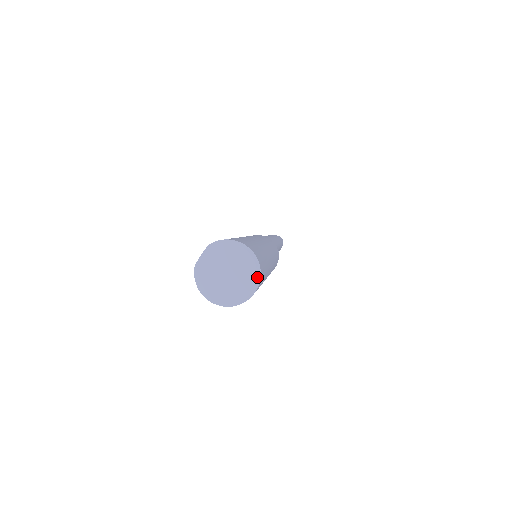
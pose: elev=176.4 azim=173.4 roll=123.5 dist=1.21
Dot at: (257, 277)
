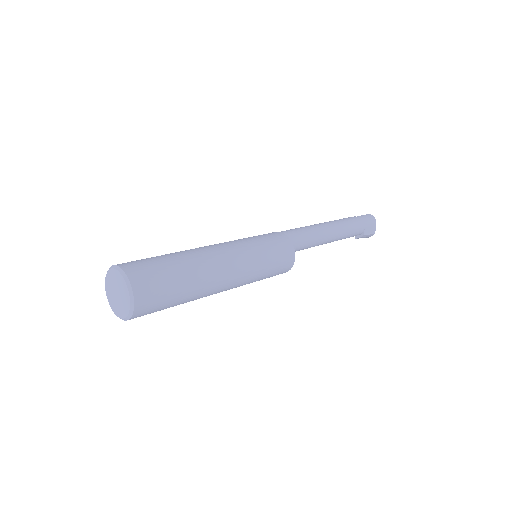
Dot at: (129, 290)
